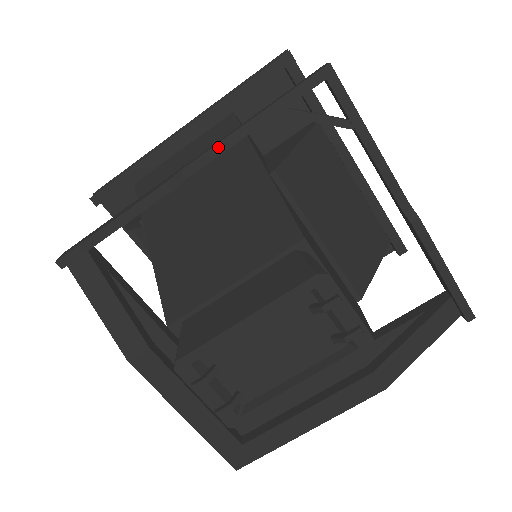
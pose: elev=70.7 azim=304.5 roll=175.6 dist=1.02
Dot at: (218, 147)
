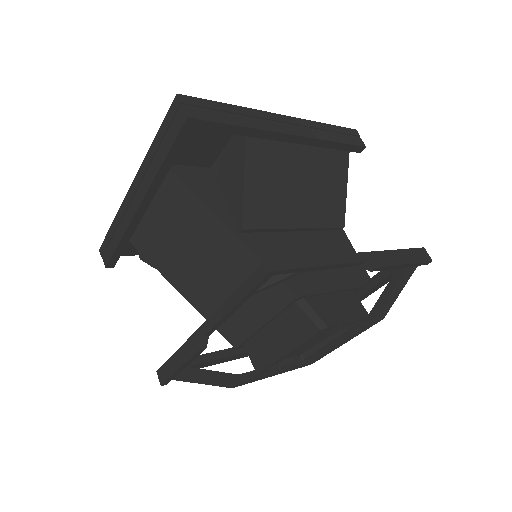
Dot at: (219, 323)
